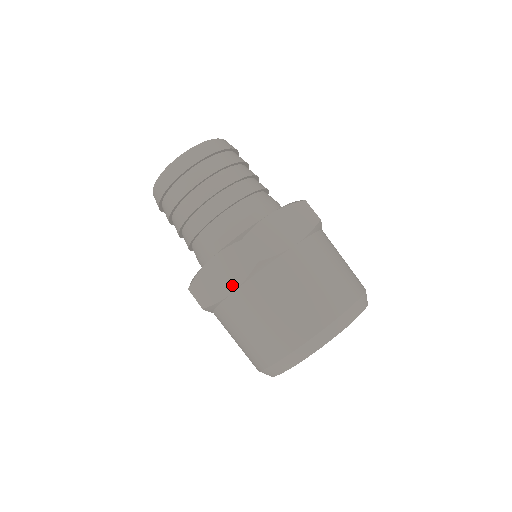
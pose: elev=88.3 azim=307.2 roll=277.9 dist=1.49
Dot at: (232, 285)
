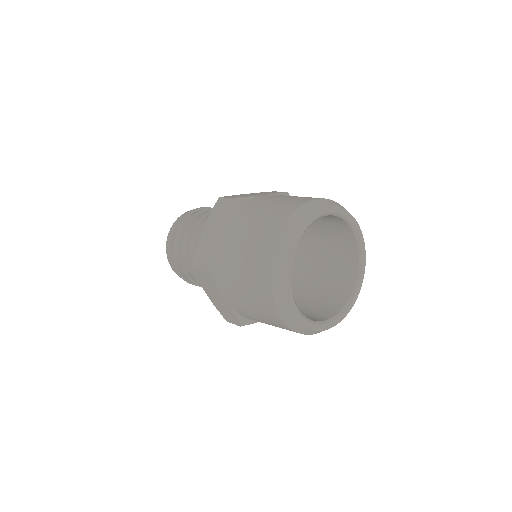
Dot at: (221, 231)
